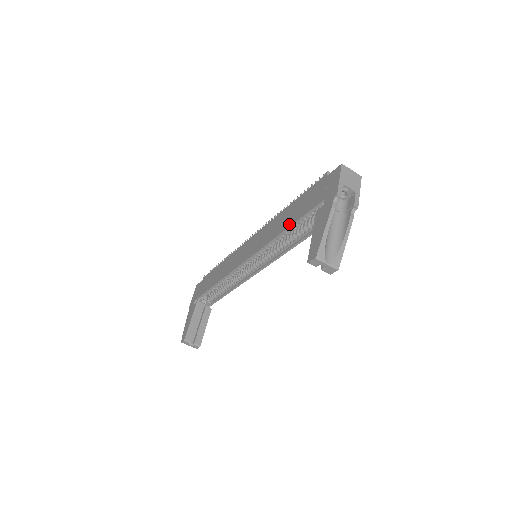
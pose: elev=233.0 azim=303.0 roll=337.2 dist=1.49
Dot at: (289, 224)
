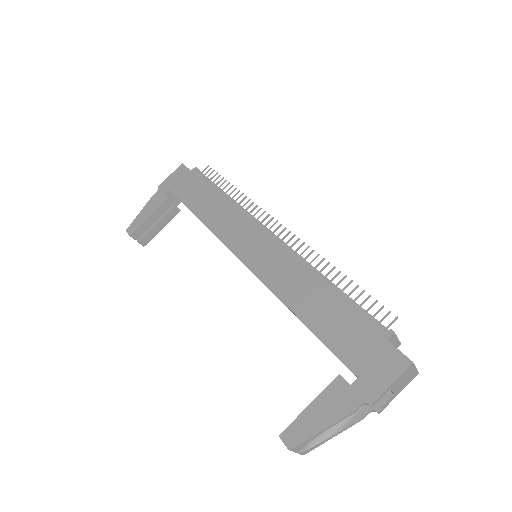
Dot at: (307, 320)
